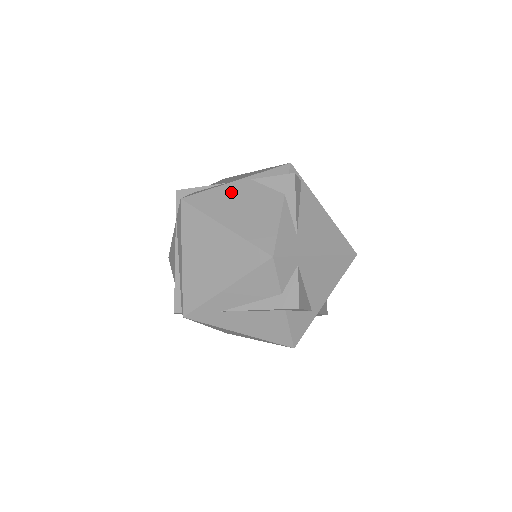
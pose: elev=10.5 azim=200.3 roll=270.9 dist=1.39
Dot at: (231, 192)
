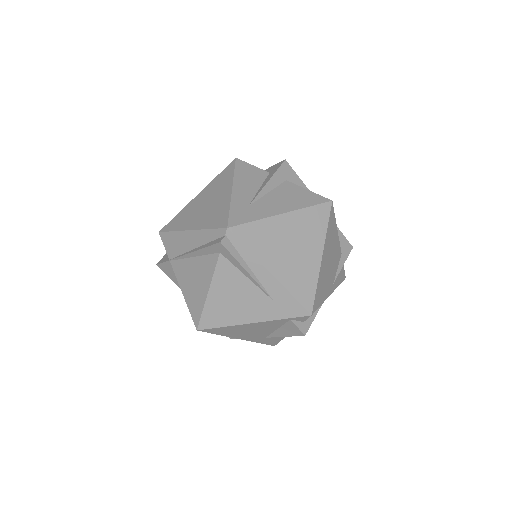
Dot at: occluded
